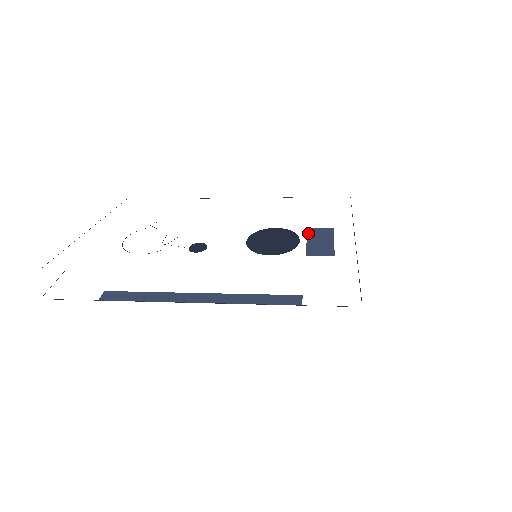
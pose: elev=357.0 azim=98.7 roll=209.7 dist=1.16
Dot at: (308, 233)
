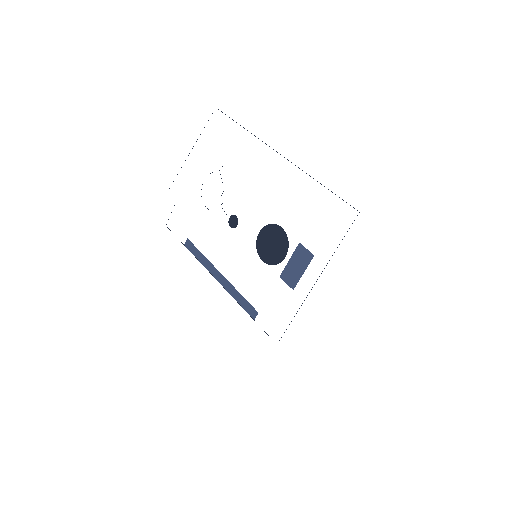
Dot at: (295, 251)
